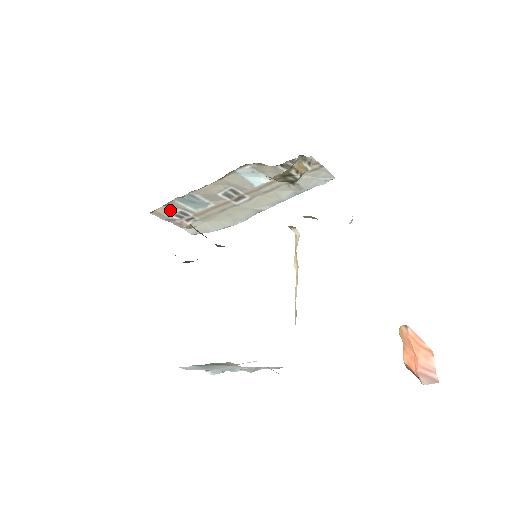
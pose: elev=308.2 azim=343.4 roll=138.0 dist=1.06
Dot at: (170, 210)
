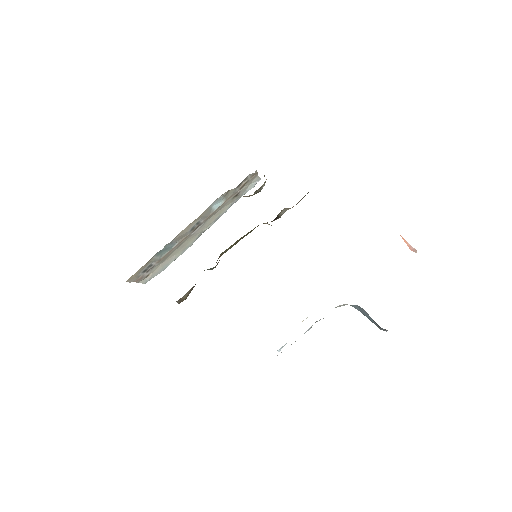
Dot at: (143, 269)
